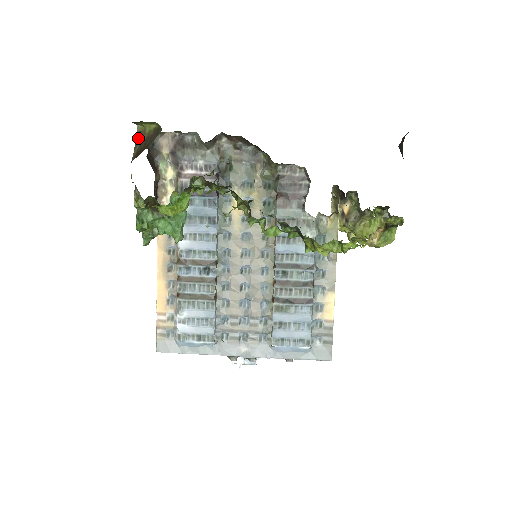
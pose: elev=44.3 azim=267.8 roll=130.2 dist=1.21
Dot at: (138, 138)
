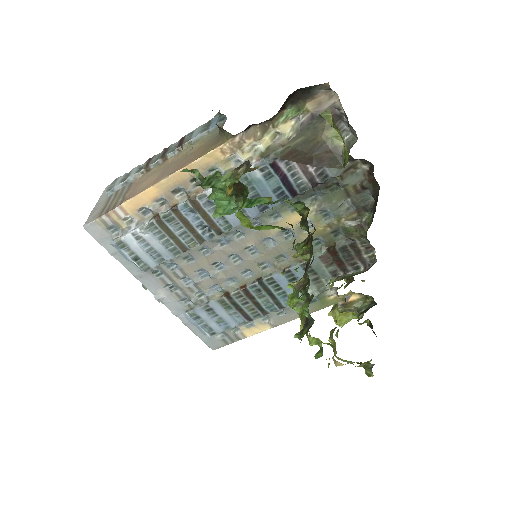
Dot at: (312, 126)
